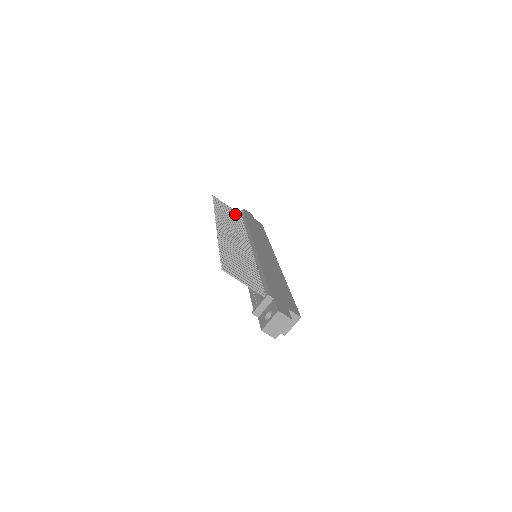
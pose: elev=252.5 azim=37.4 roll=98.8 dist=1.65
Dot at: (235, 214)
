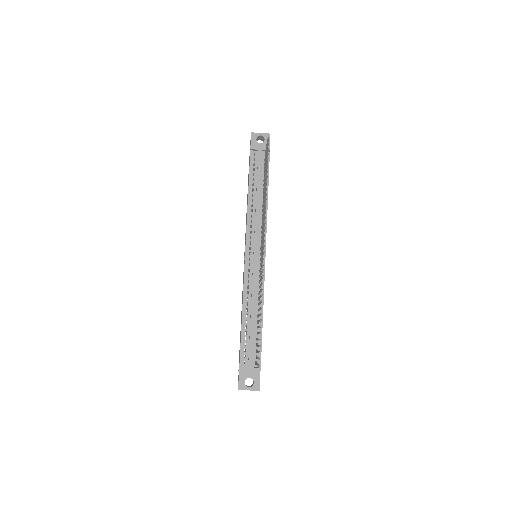
Dot at: occluded
